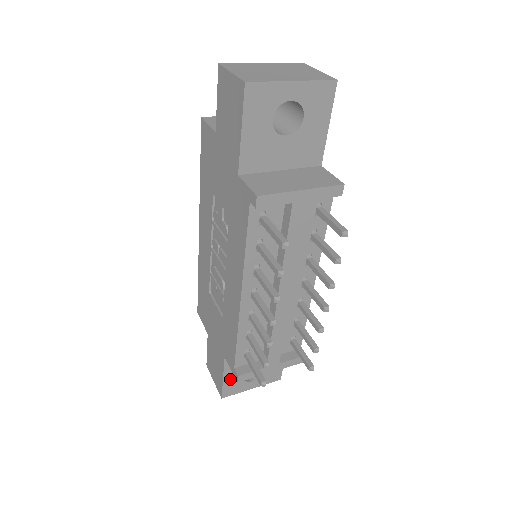
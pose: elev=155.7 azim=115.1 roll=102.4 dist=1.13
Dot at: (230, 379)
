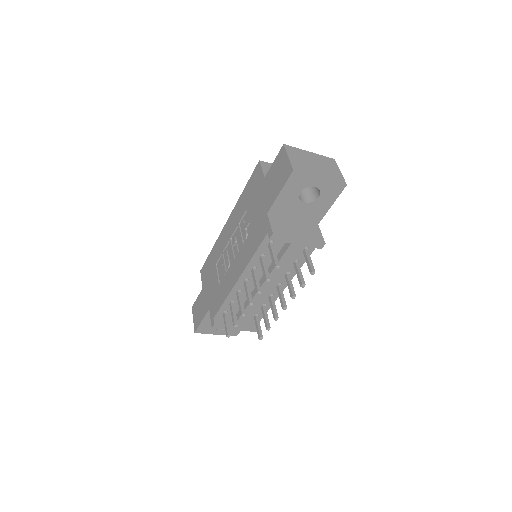
Dot at: (206, 323)
